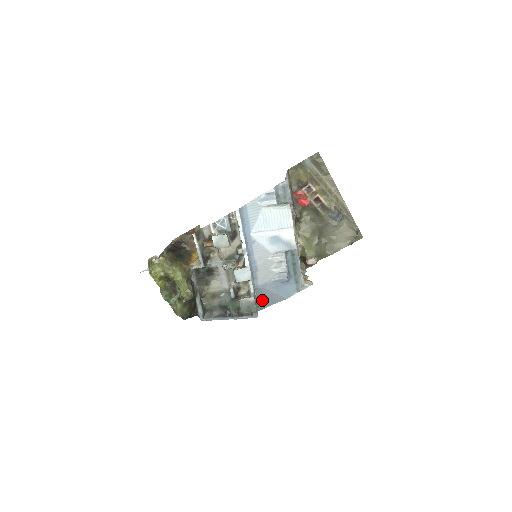
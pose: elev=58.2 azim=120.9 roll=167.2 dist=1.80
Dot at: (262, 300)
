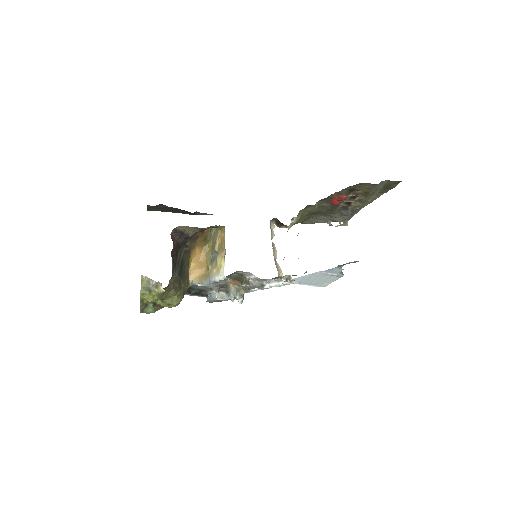
Dot at: occluded
